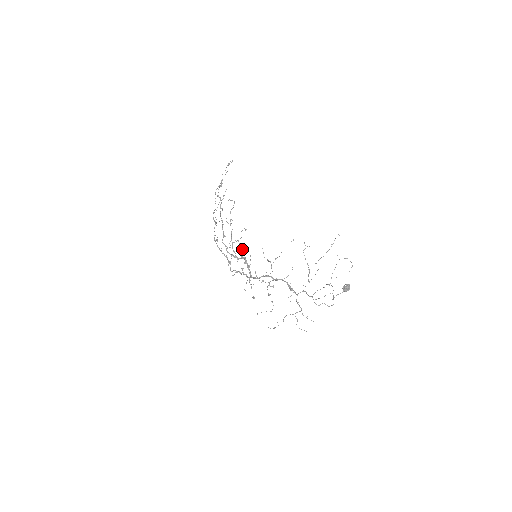
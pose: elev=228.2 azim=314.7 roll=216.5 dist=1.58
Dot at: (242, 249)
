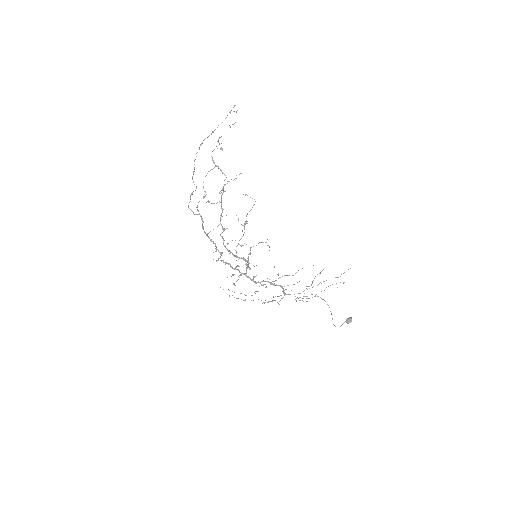
Dot at: (249, 254)
